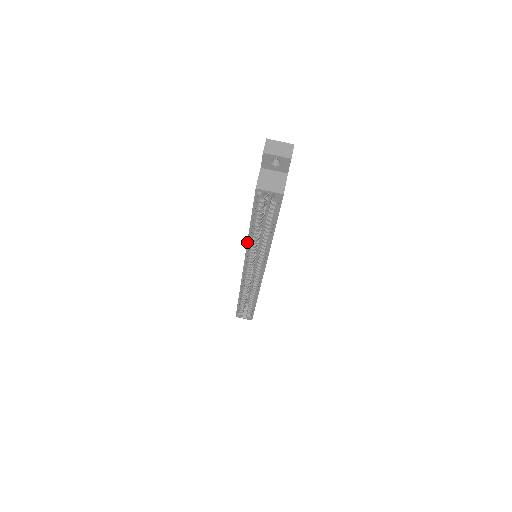
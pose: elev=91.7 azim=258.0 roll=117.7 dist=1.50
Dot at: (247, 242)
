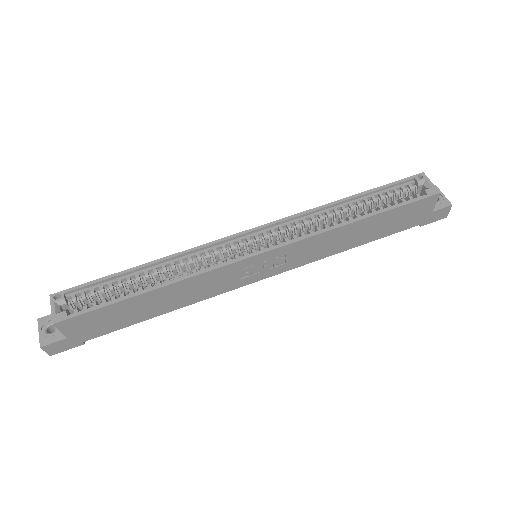
Dot at: (322, 205)
